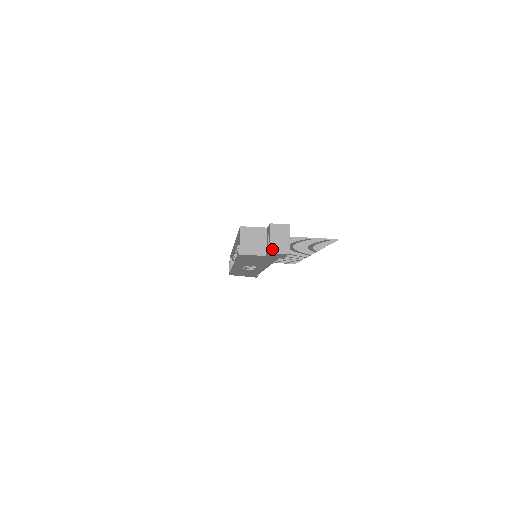
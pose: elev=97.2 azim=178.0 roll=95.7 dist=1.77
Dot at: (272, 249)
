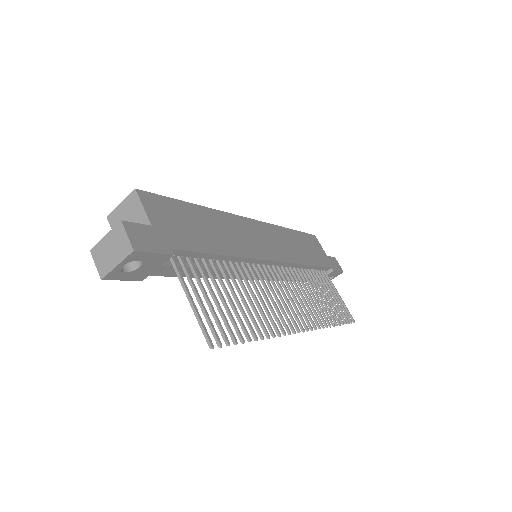
Dot at: (95, 250)
